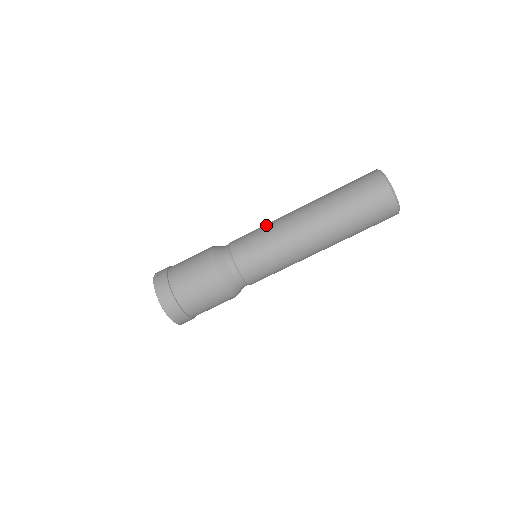
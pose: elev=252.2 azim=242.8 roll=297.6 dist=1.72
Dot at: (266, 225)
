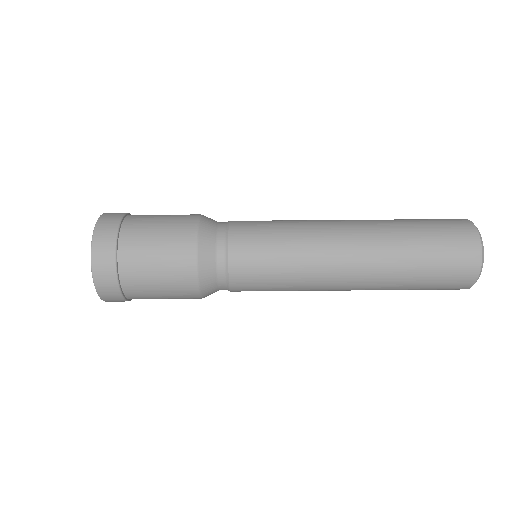
Dot at: occluded
